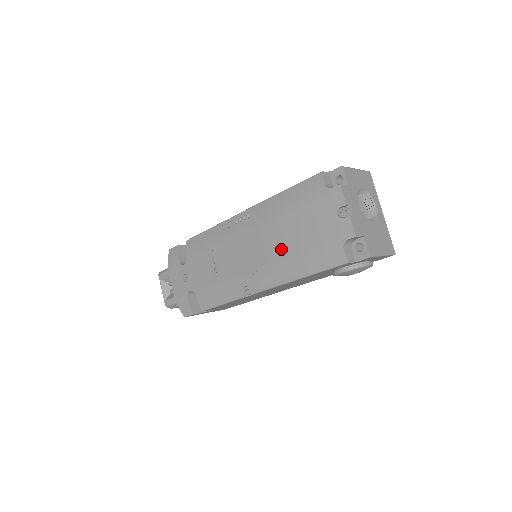
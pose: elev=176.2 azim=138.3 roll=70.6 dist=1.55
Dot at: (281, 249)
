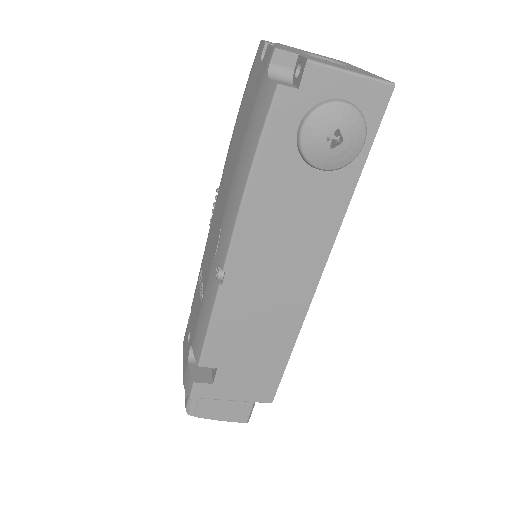
Dot at: (231, 172)
